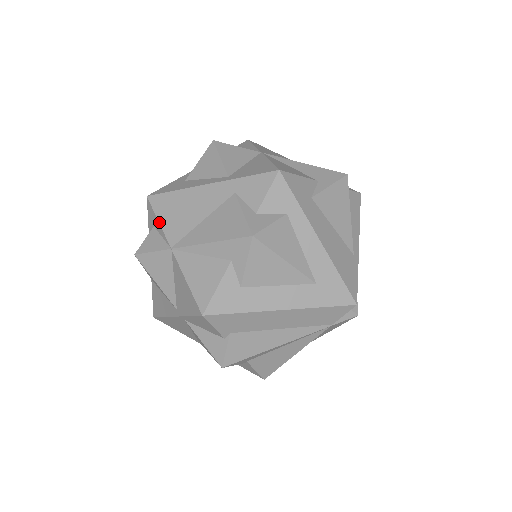
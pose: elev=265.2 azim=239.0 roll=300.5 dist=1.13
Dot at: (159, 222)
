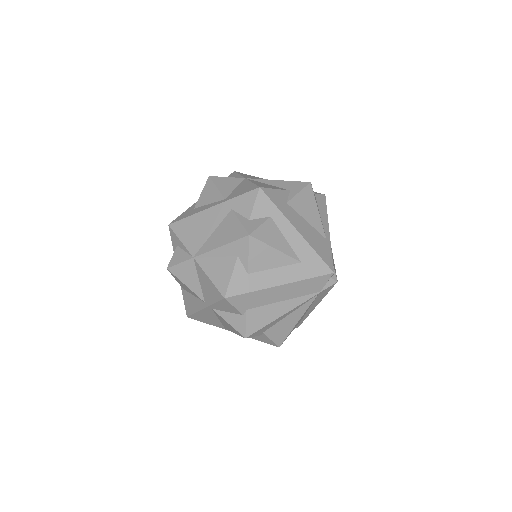
Dot at: (181, 241)
